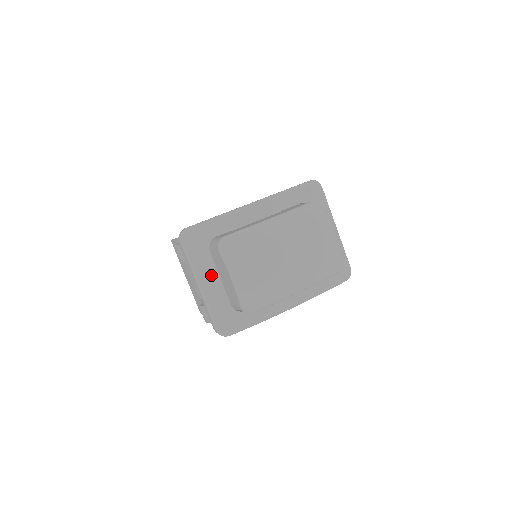
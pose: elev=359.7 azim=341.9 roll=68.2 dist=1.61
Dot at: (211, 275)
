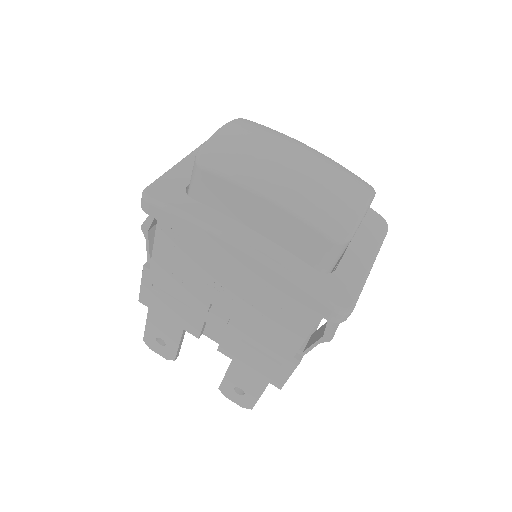
Dot at: occluded
